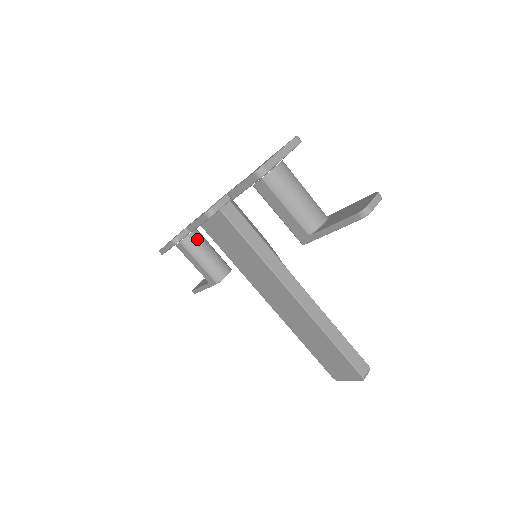
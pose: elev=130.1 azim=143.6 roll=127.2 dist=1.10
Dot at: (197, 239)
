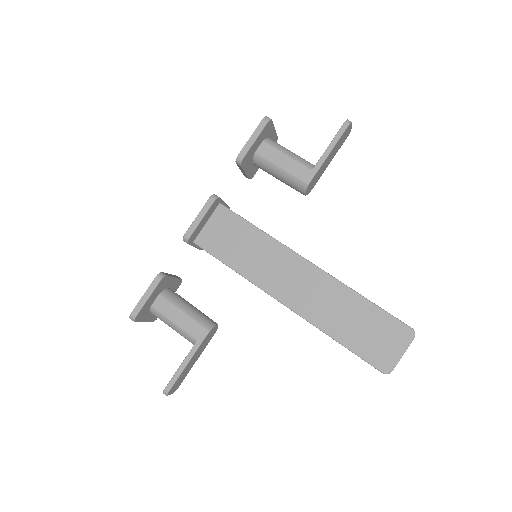
Dot at: (177, 294)
